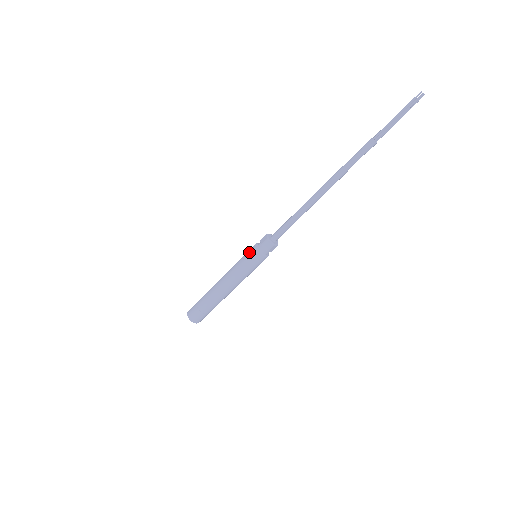
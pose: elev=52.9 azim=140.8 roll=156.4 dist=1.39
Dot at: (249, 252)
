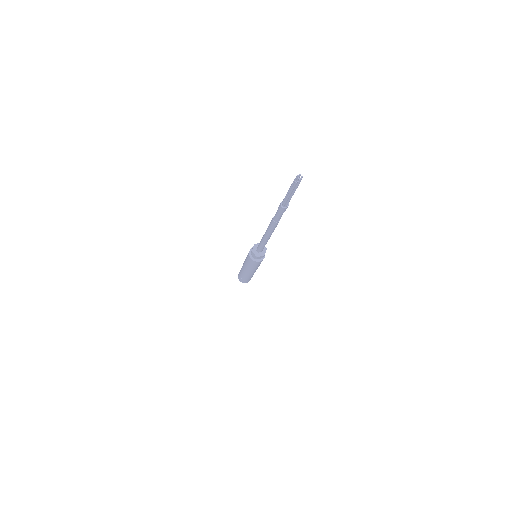
Dot at: (250, 261)
